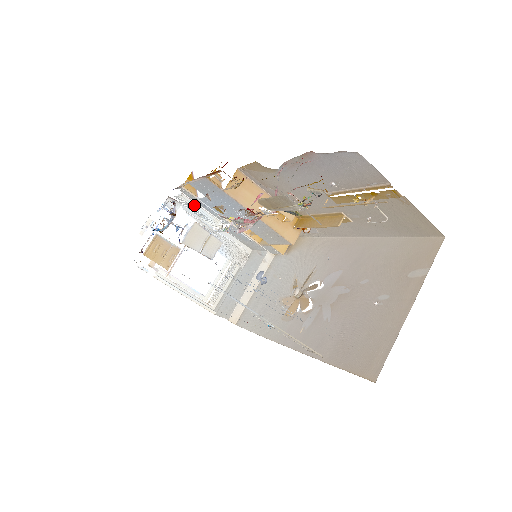
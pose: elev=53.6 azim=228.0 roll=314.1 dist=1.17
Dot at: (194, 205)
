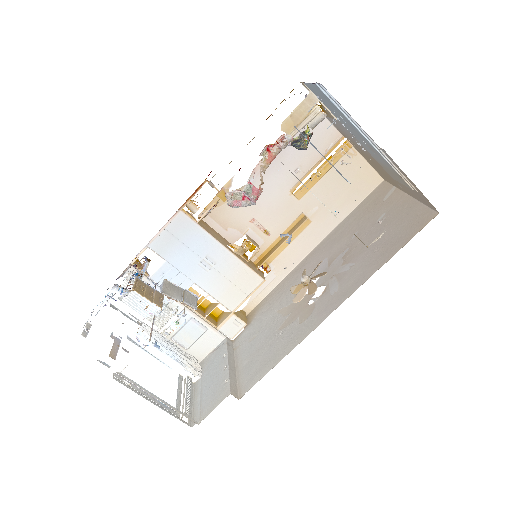
Dot at: occluded
